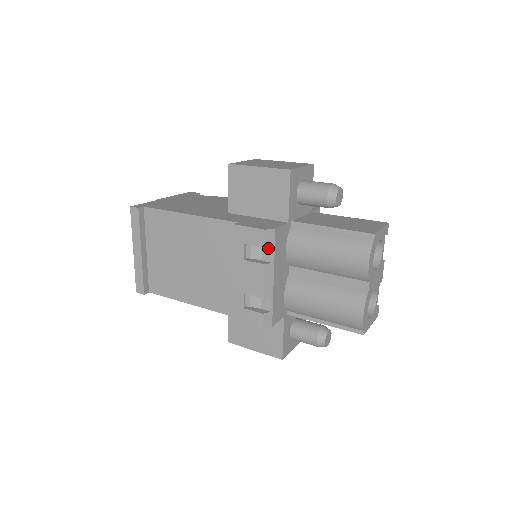
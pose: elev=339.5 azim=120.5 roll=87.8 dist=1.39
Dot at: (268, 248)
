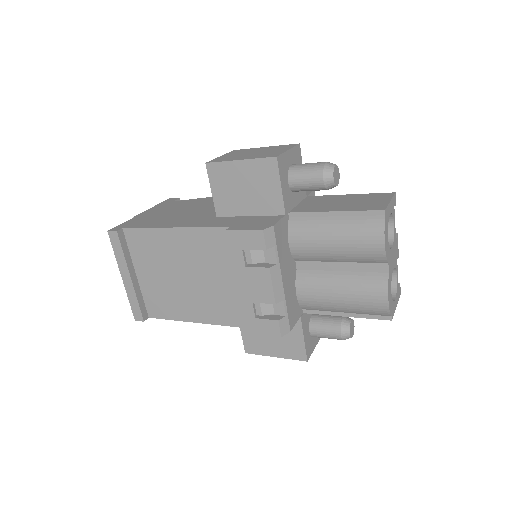
Dot at: (269, 249)
